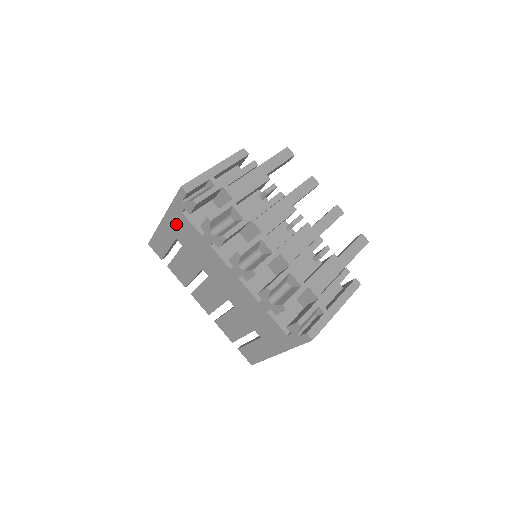
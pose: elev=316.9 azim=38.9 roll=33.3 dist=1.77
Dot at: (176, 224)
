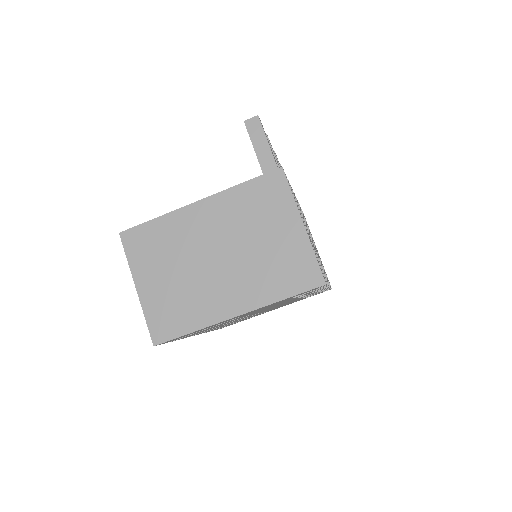
Dot at: occluded
